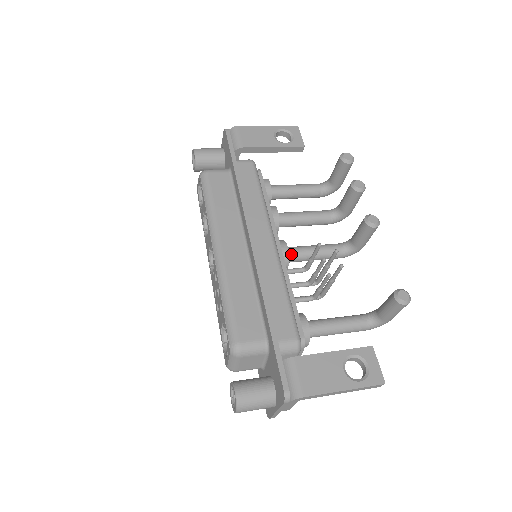
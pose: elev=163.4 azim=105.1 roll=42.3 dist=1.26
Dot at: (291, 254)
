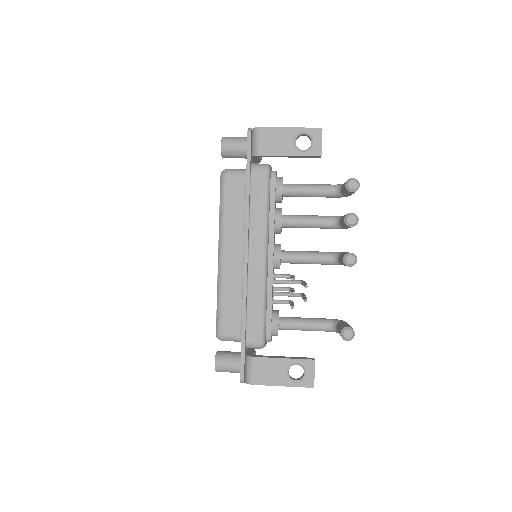
Dot at: (284, 260)
